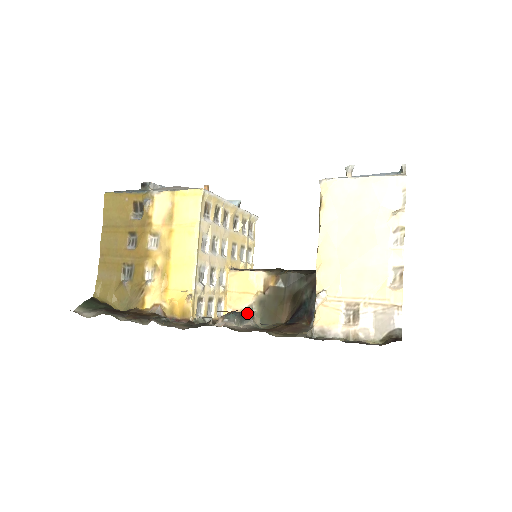
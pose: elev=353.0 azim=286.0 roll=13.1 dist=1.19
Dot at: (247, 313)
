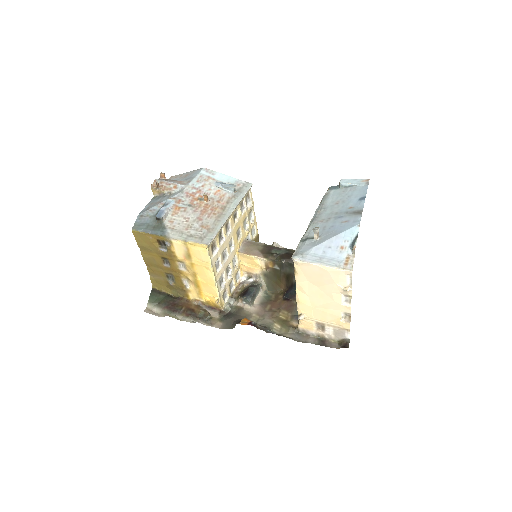
Dot at: (257, 288)
